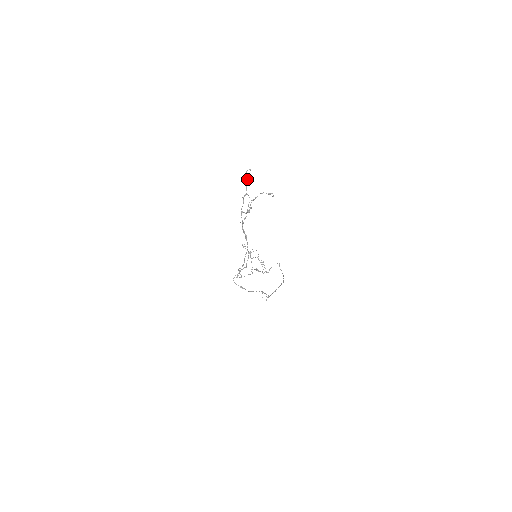
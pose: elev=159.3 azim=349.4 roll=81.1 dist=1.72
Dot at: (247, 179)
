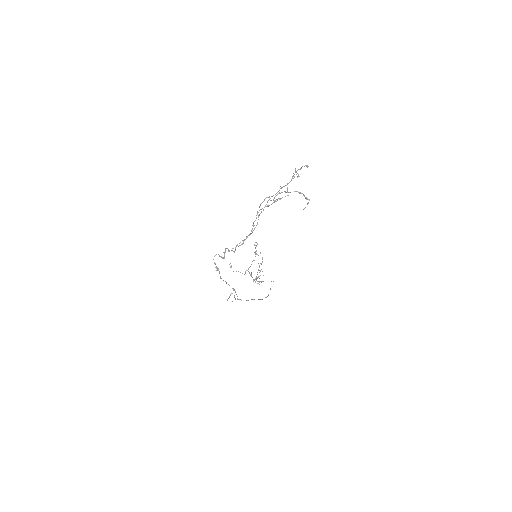
Dot at: occluded
